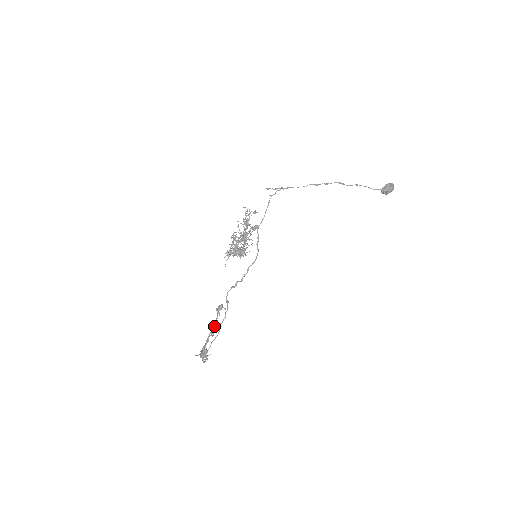
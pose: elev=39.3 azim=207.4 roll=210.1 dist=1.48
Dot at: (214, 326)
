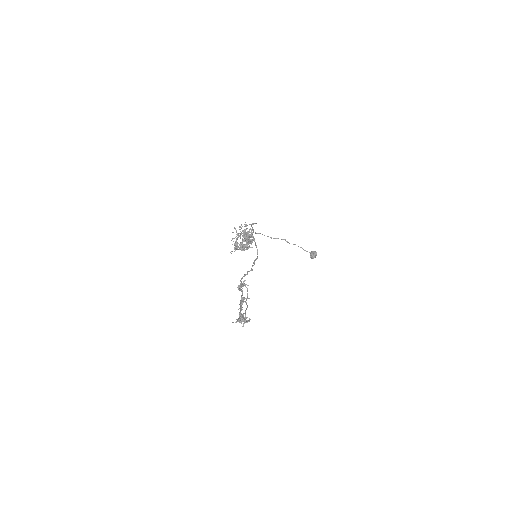
Dot at: (243, 297)
